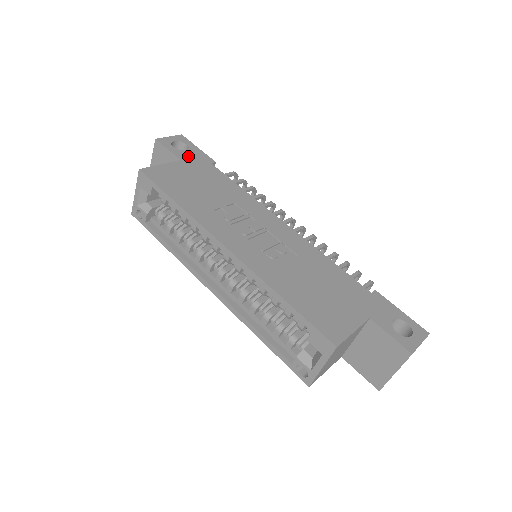
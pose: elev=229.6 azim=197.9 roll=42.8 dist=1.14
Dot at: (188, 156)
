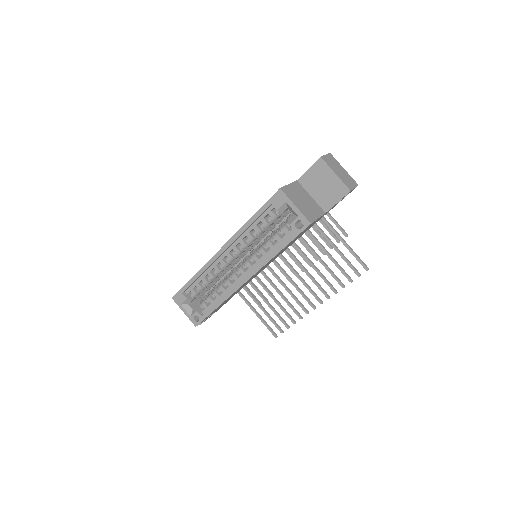
Dot at: occluded
